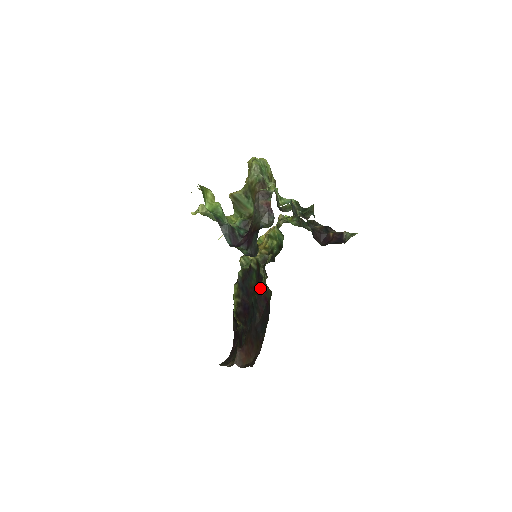
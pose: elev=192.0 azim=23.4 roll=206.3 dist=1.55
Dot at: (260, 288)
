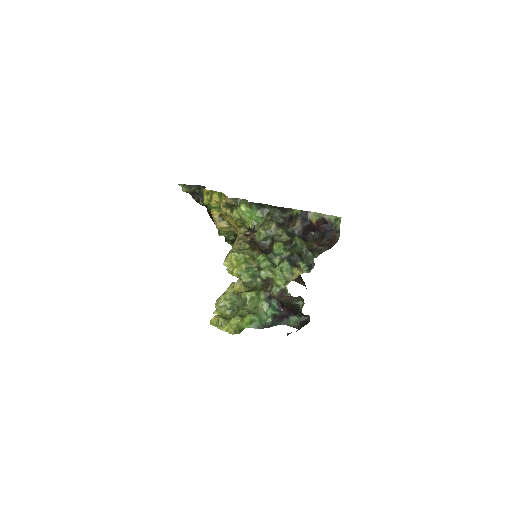
Dot at: occluded
